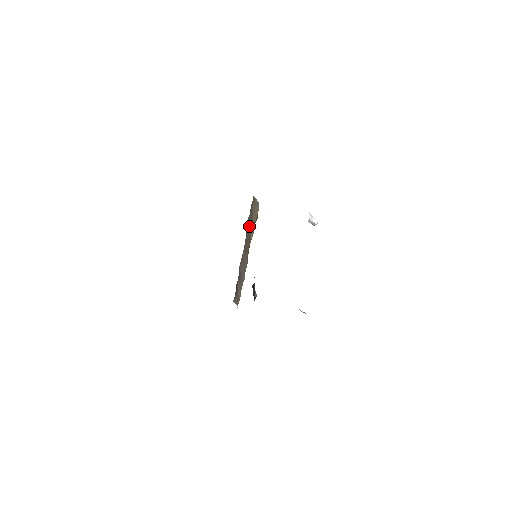
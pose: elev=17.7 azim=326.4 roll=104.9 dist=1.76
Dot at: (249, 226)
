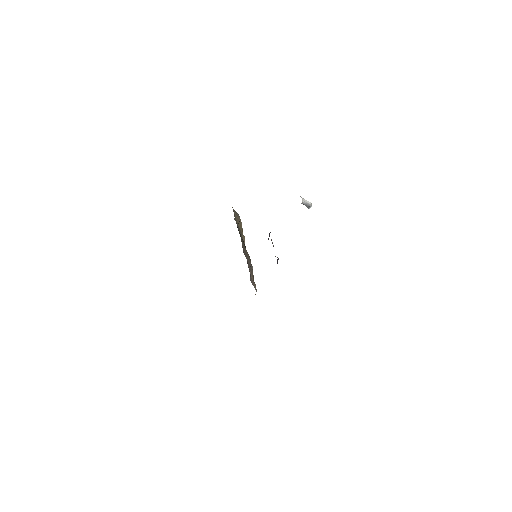
Dot at: (238, 227)
